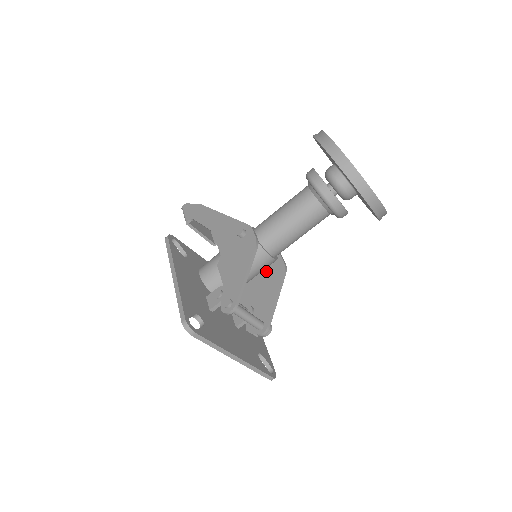
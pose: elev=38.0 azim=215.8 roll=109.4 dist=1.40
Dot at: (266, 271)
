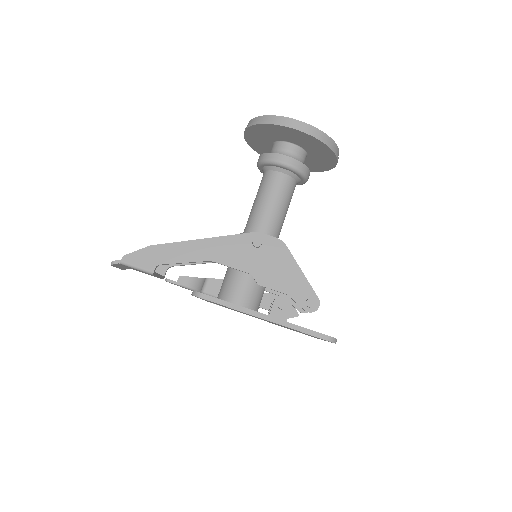
Dot at: occluded
